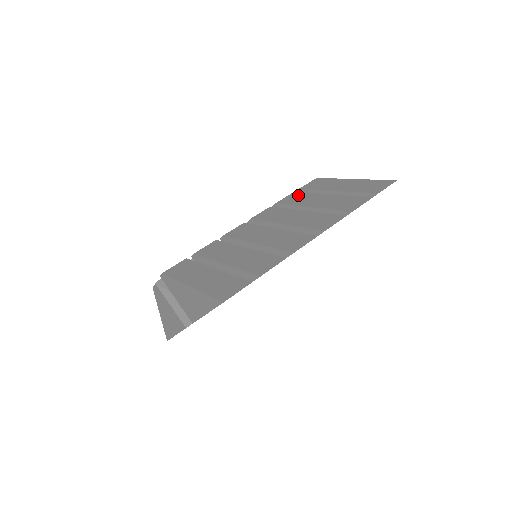
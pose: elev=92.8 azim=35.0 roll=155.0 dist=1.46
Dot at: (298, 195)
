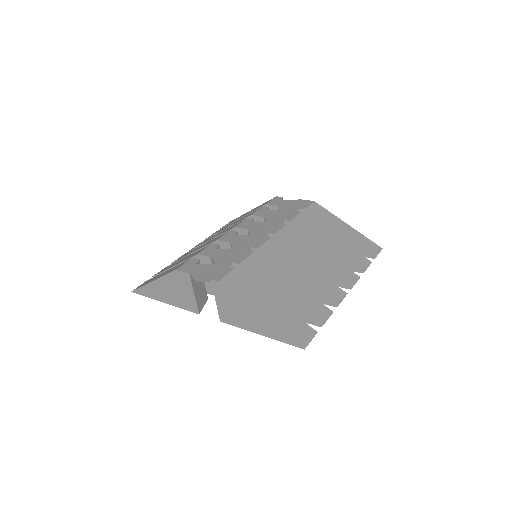
Dot at: (308, 221)
